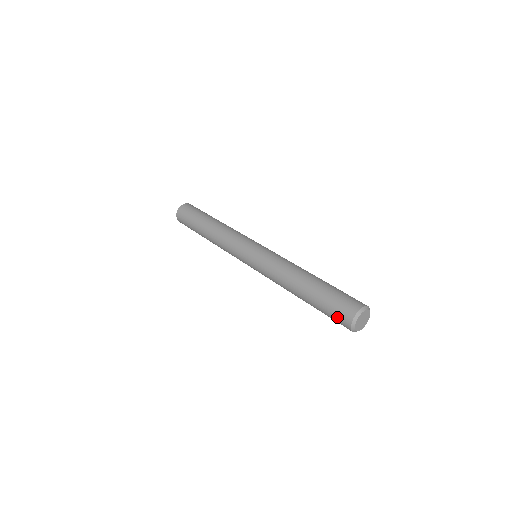
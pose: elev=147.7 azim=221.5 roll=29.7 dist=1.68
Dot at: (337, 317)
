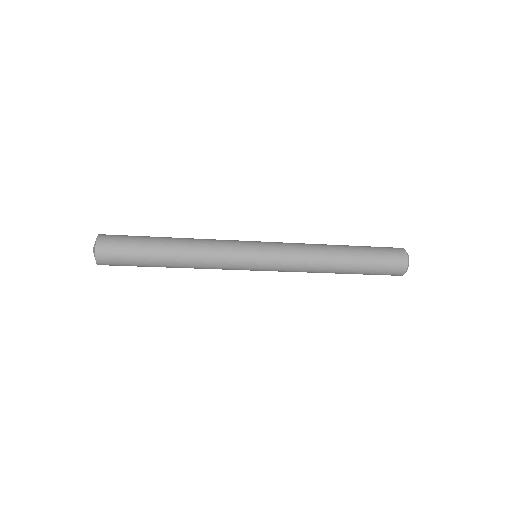
Dot at: (391, 268)
